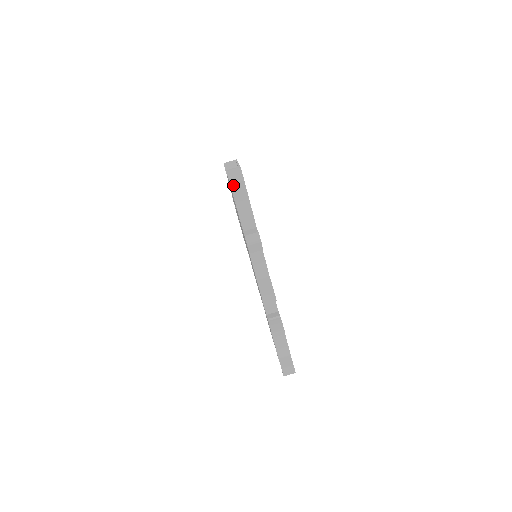
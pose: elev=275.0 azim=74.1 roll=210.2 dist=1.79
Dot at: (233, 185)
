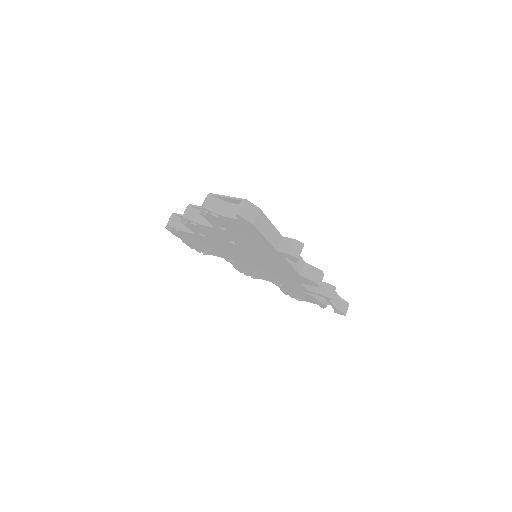
Dot at: (255, 222)
